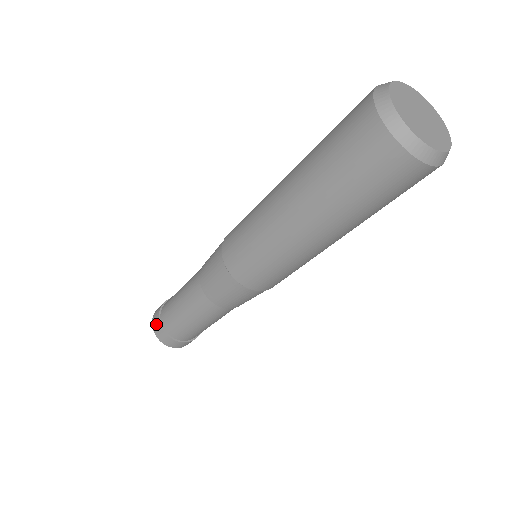
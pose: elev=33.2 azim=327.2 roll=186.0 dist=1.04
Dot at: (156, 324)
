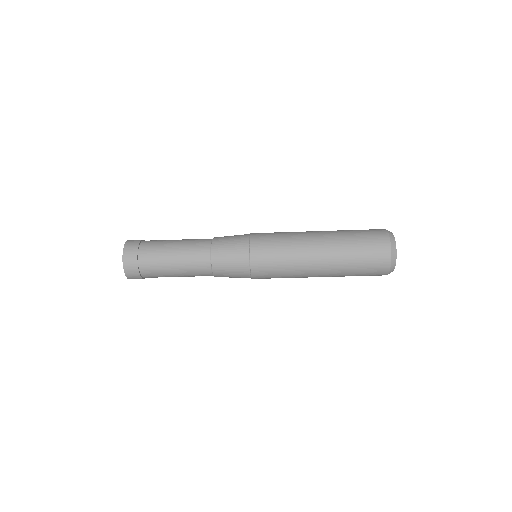
Dot at: (132, 270)
